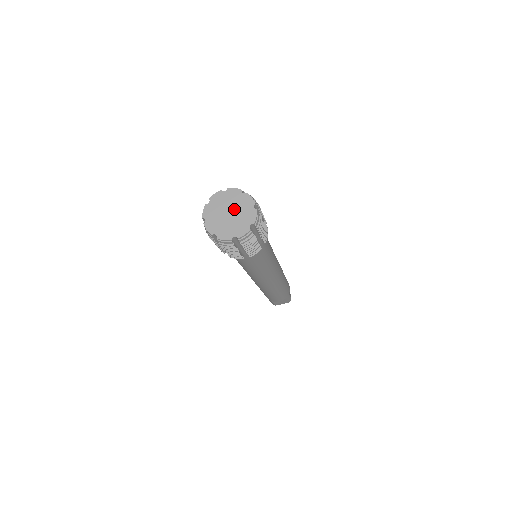
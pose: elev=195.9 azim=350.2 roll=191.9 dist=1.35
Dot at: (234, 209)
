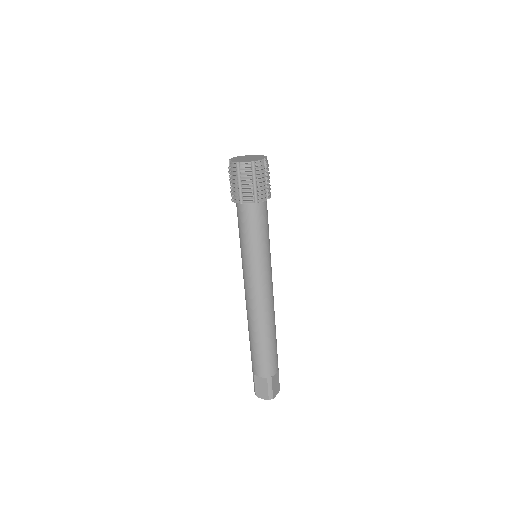
Dot at: (248, 157)
